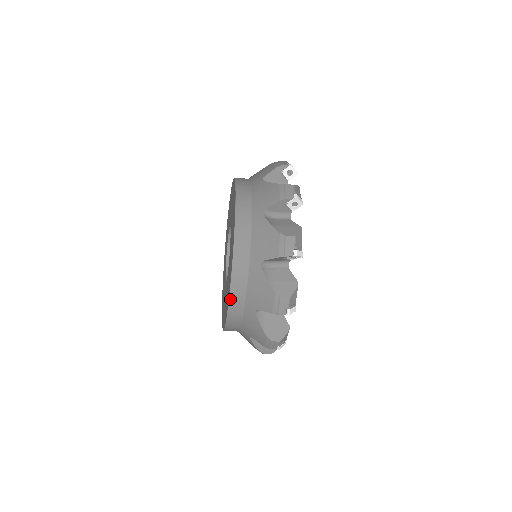
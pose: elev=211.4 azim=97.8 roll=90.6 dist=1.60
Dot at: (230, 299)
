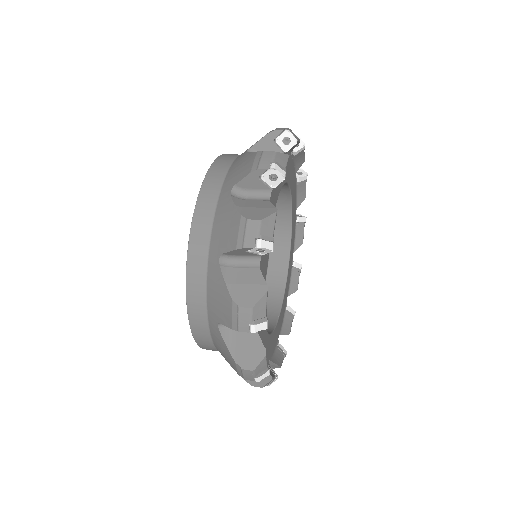
Dot at: occluded
